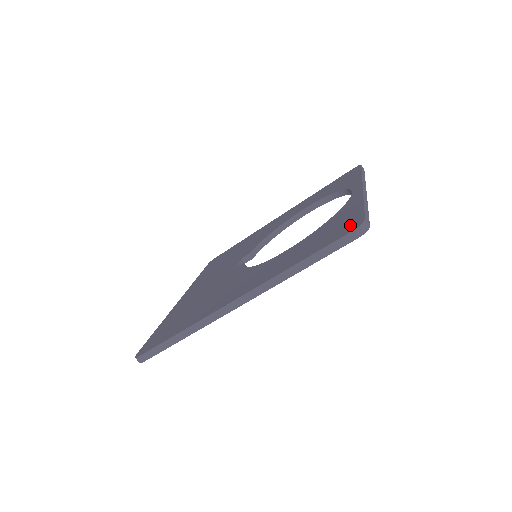
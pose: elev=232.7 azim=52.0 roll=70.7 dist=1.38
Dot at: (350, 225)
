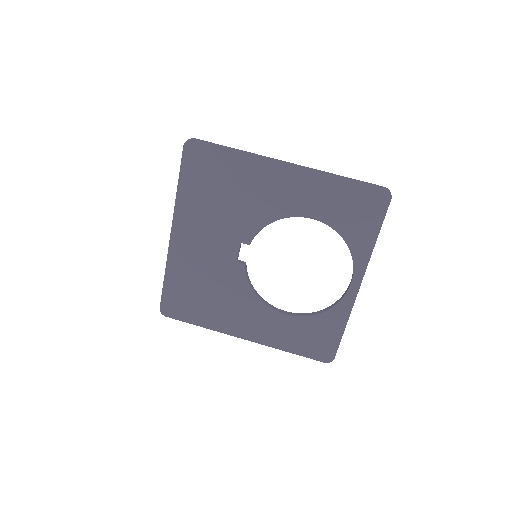
Dot at: occluded
